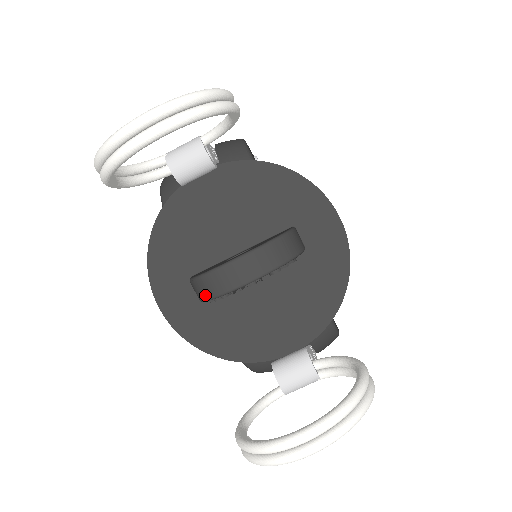
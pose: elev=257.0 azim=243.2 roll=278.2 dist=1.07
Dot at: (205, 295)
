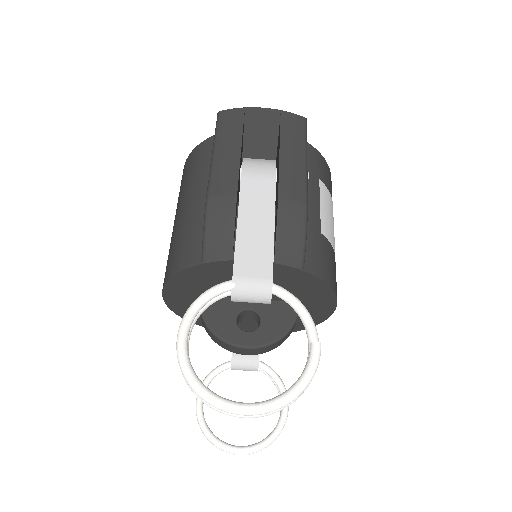
Dot at: (210, 336)
